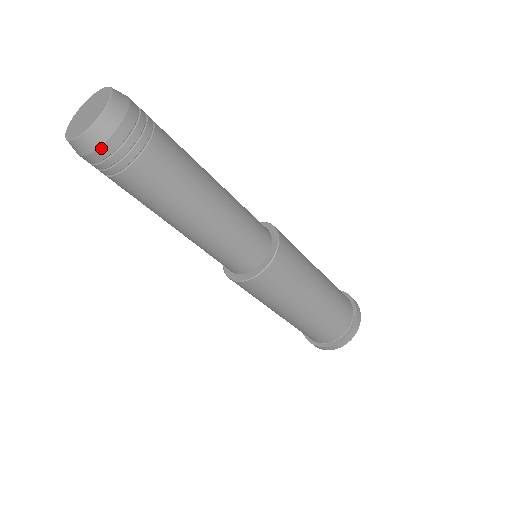
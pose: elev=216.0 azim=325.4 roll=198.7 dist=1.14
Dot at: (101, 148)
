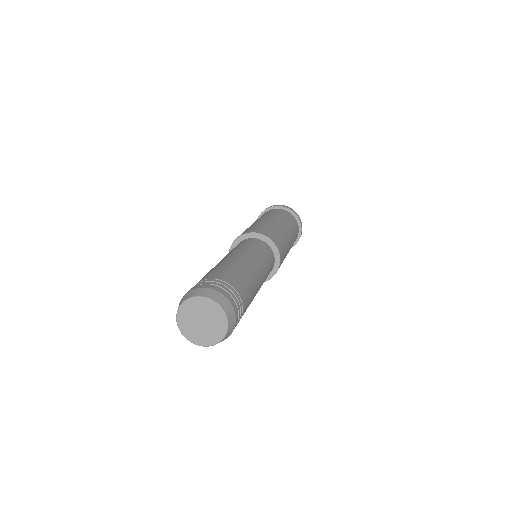
Dot at: occluded
